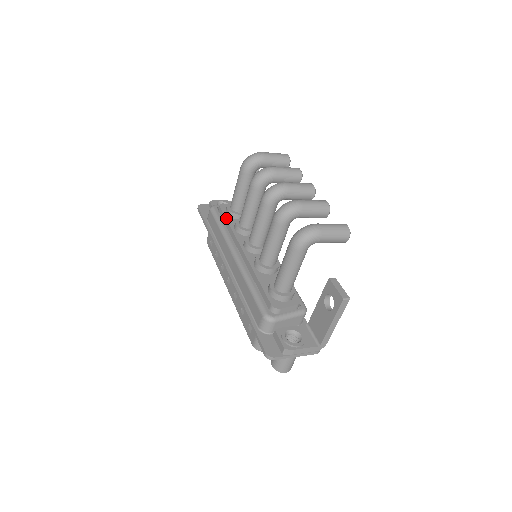
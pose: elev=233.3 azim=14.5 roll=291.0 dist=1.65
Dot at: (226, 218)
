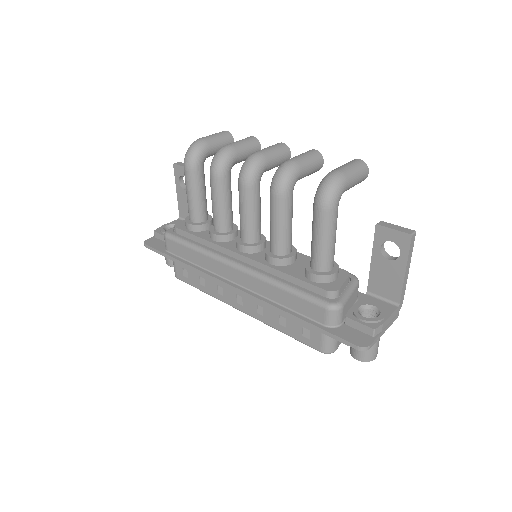
Dot at: (194, 235)
